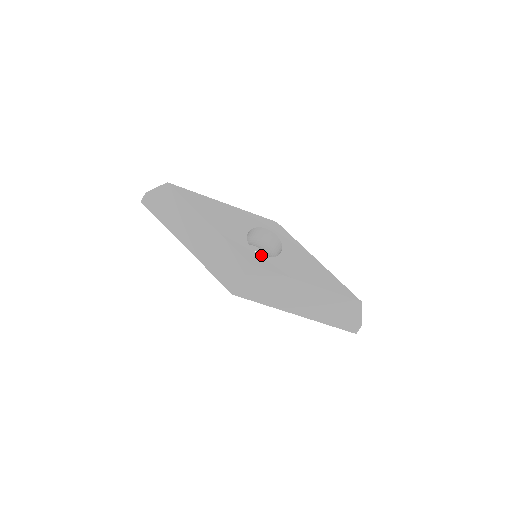
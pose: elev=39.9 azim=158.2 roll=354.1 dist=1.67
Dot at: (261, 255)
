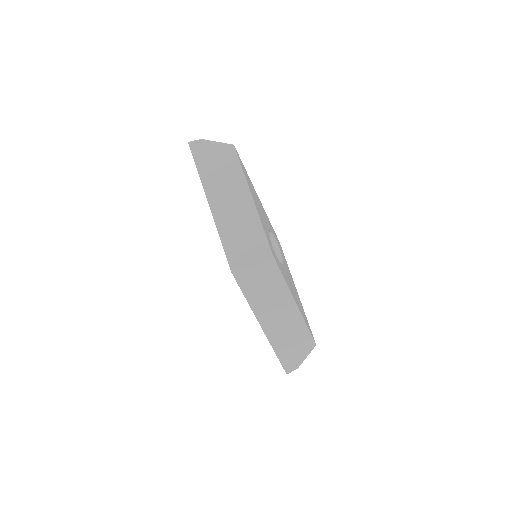
Dot at: occluded
